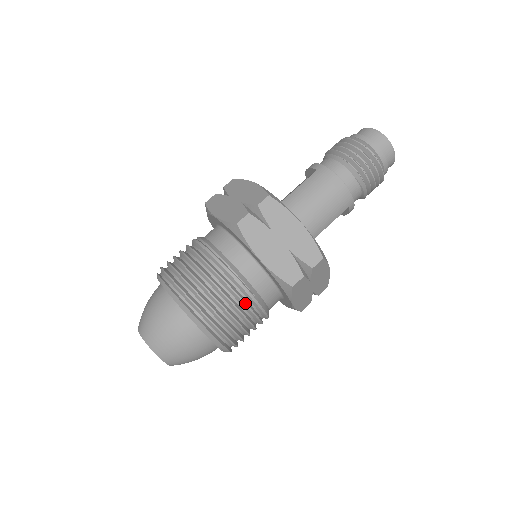
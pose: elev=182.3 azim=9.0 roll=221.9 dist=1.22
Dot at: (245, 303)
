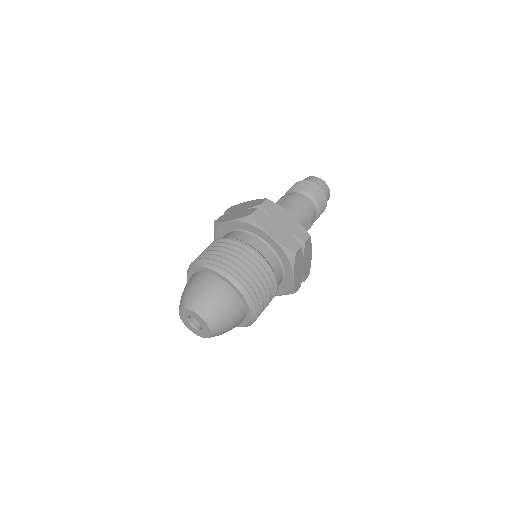
Dot at: (265, 269)
